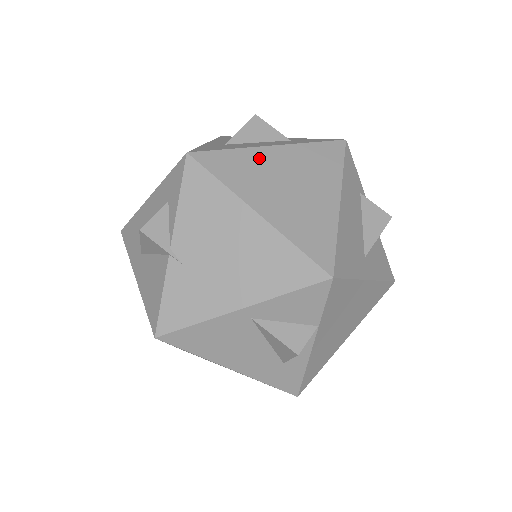
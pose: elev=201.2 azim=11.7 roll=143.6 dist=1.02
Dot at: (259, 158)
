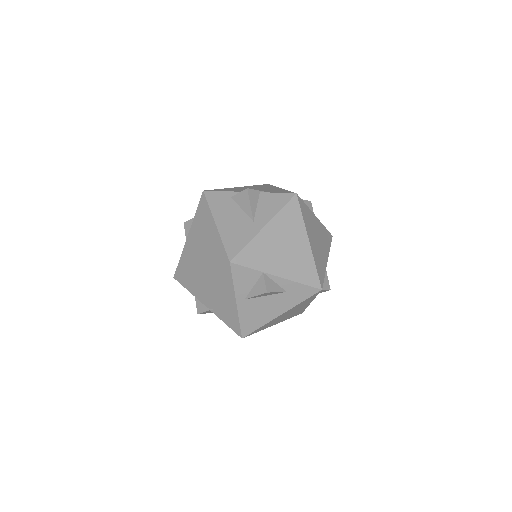
Dot at: (188, 247)
